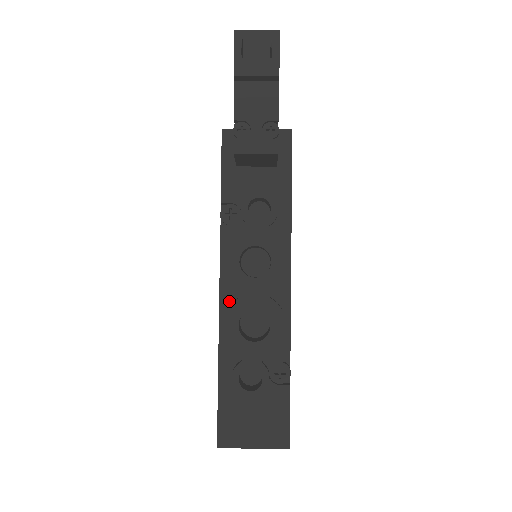
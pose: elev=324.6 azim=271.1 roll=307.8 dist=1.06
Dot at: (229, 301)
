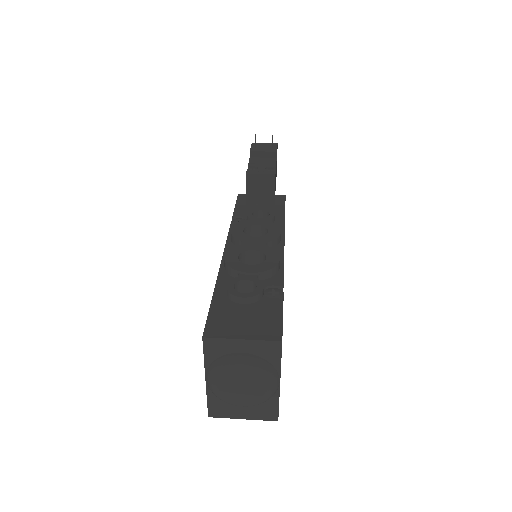
Dot at: occluded
